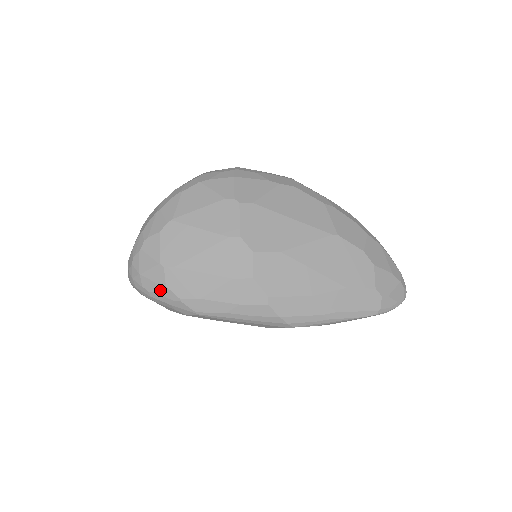
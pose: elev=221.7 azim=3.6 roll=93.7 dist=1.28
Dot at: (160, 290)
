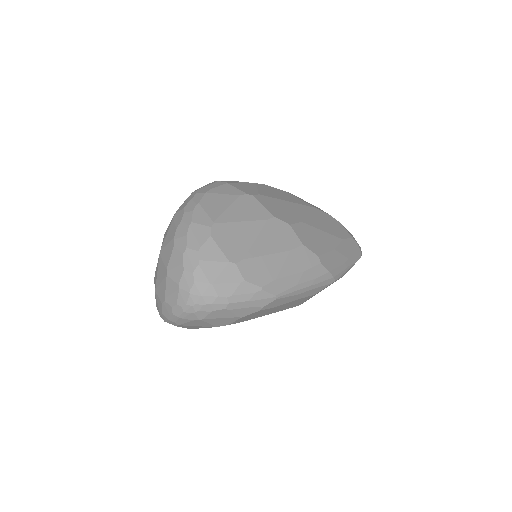
Dot at: (239, 289)
